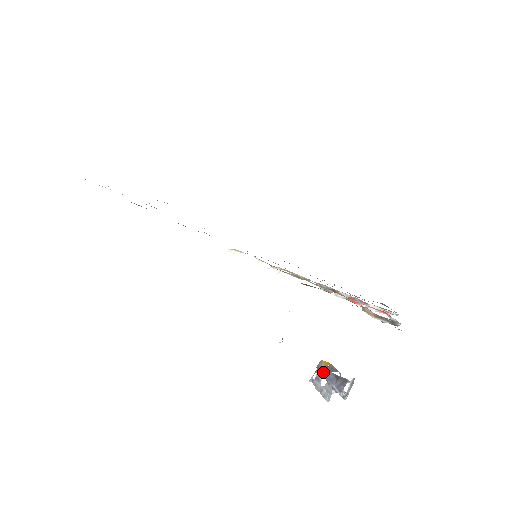
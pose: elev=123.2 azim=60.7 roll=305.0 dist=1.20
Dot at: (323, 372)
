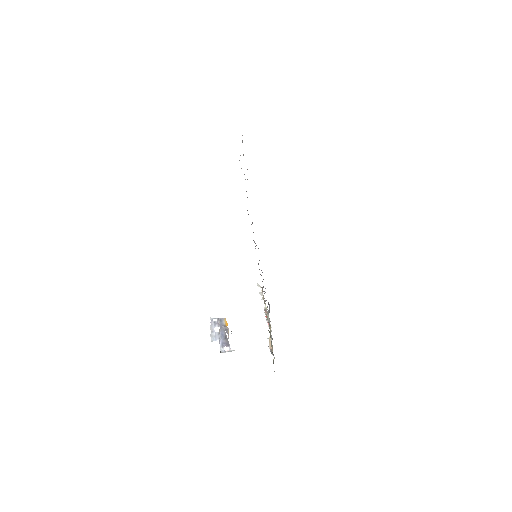
Dot at: (222, 326)
